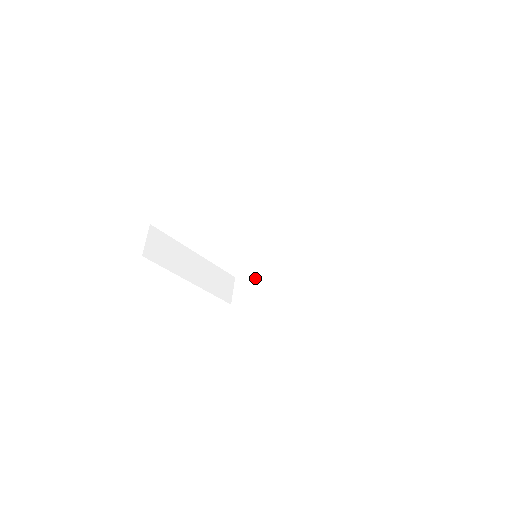
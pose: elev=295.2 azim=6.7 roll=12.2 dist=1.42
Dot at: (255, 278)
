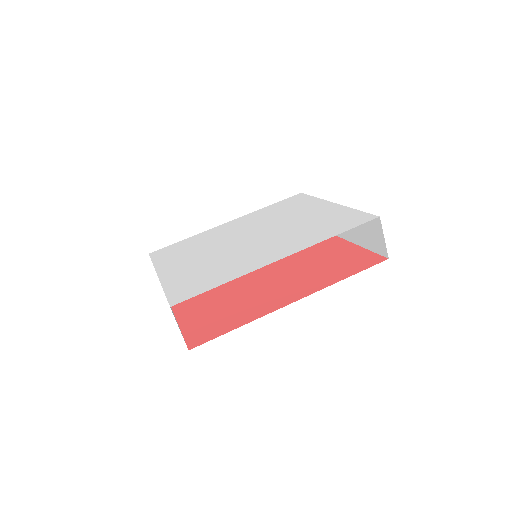
Dot at: occluded
